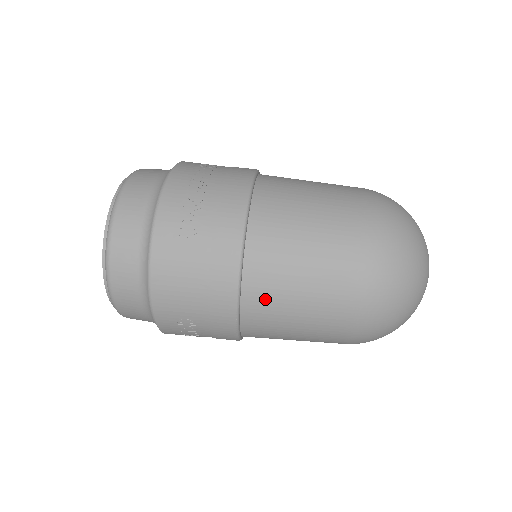
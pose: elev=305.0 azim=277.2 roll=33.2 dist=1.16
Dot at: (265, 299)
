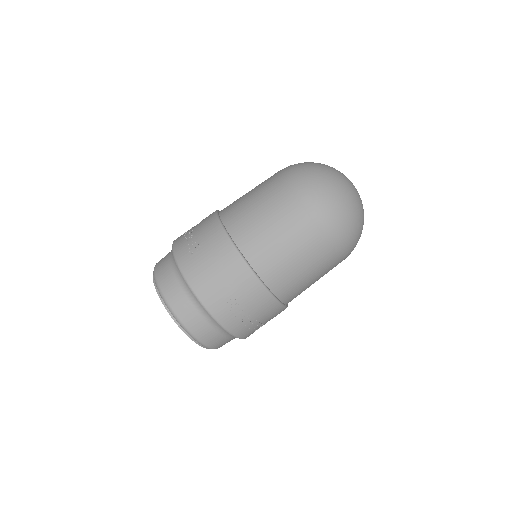
Dot at: occluded
